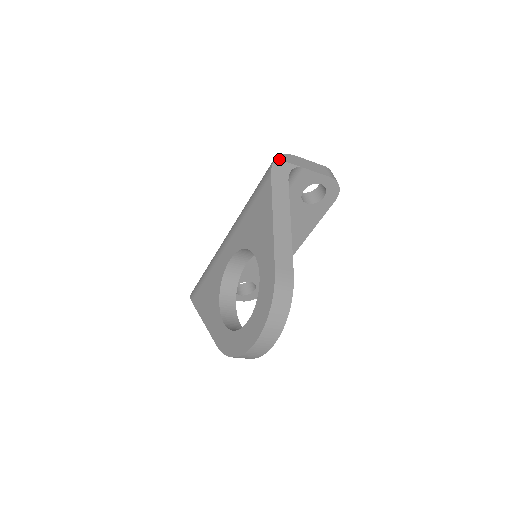
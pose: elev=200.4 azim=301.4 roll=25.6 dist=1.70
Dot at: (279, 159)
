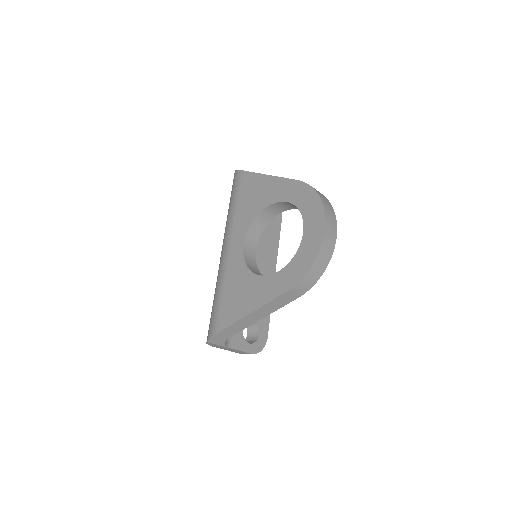
Dot at: occluded
